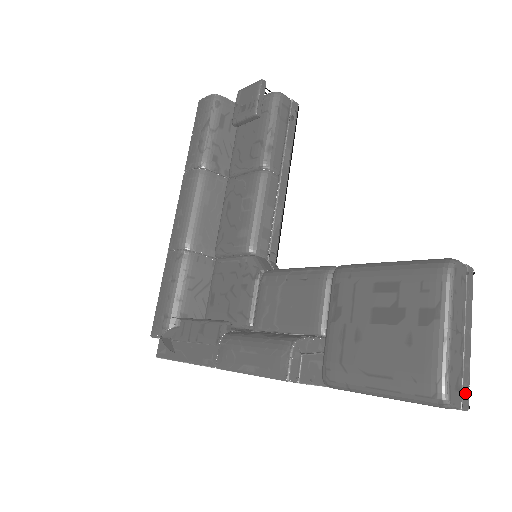
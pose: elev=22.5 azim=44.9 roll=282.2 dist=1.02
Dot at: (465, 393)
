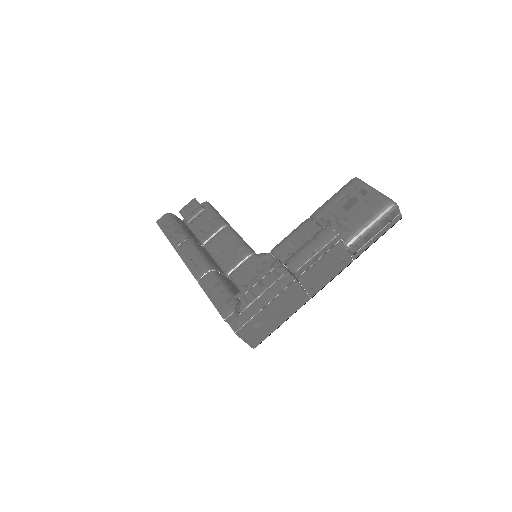
Dot at: occluded
